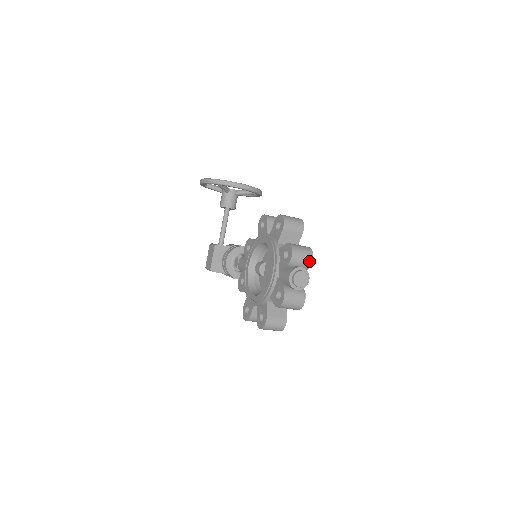
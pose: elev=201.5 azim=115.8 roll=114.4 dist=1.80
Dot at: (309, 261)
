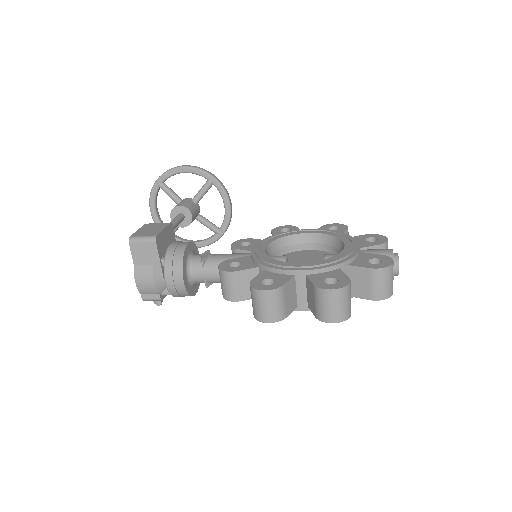
Dot at: occluded
